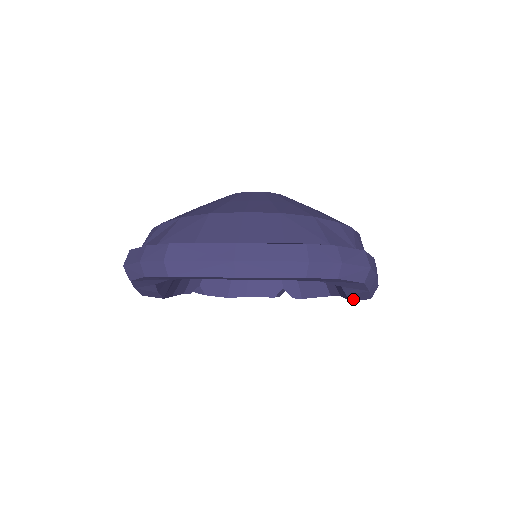
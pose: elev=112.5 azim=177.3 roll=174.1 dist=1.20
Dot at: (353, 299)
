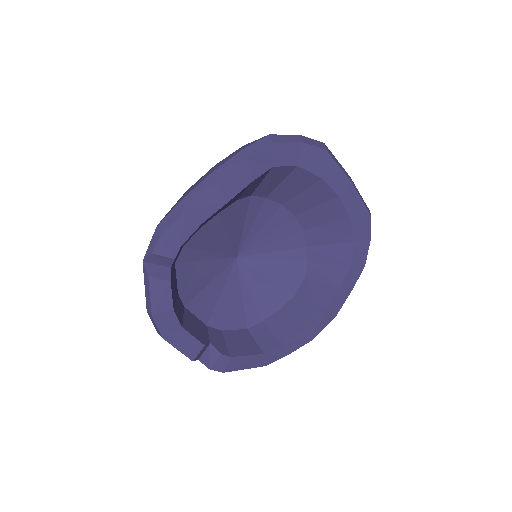
Dot at: (331, 306)
